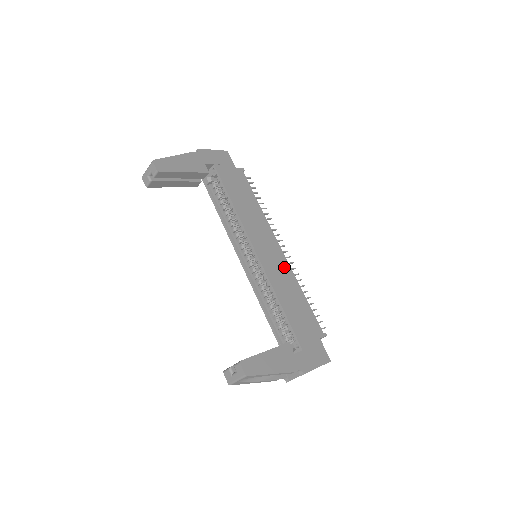
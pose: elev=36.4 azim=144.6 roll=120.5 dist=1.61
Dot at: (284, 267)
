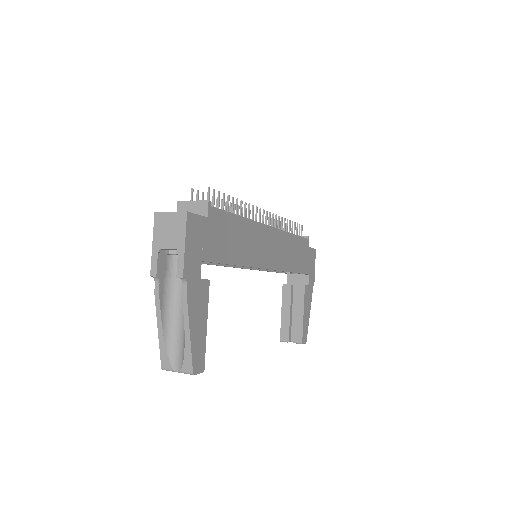
Dot at: (280, 240)
